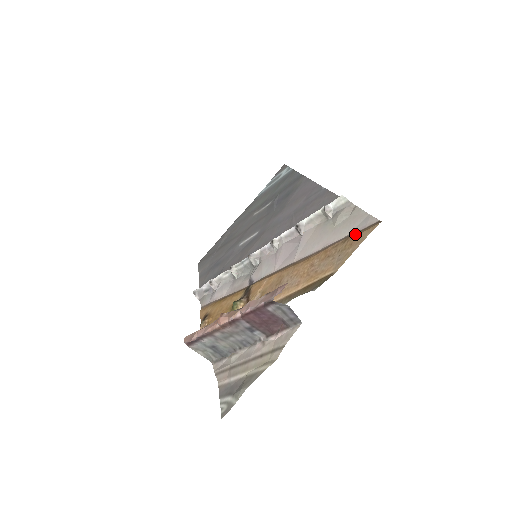
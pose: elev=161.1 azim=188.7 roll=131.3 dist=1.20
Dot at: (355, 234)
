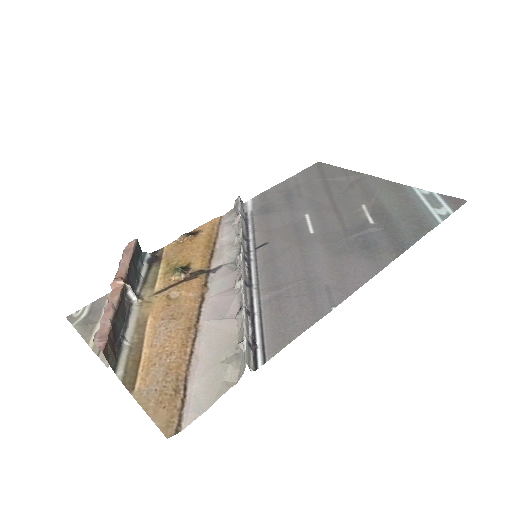
Dot at: (175, 402)
